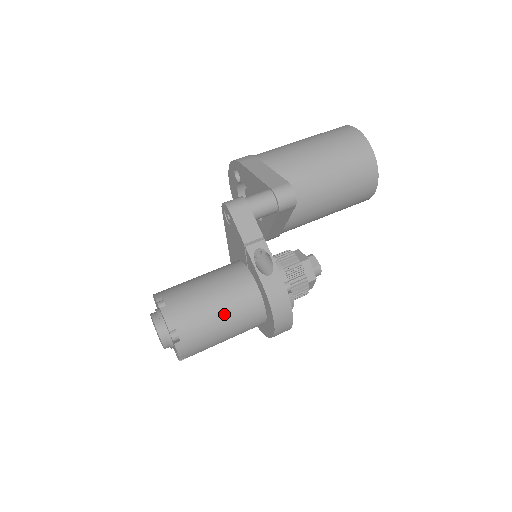
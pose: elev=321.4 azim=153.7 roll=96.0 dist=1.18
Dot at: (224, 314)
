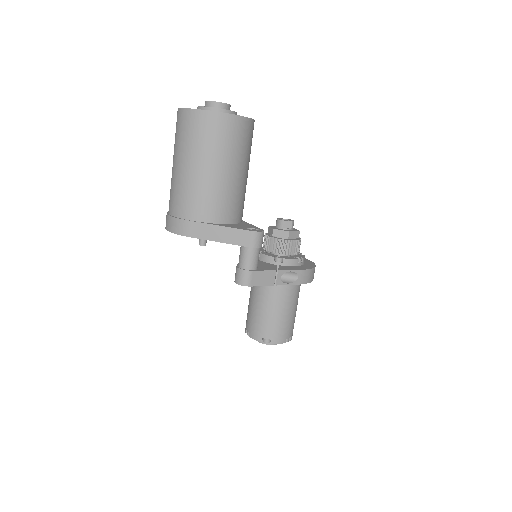
Dot at: (293, 308)
